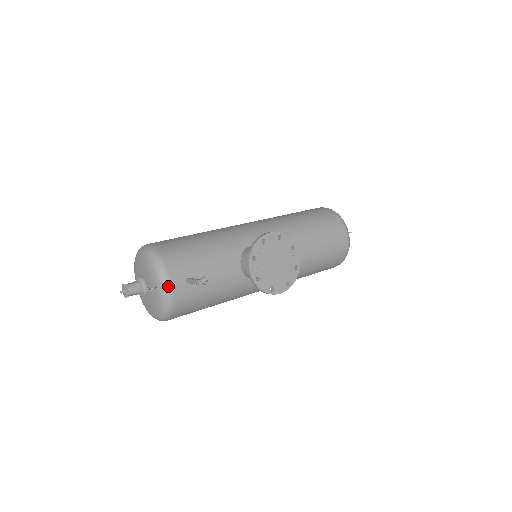
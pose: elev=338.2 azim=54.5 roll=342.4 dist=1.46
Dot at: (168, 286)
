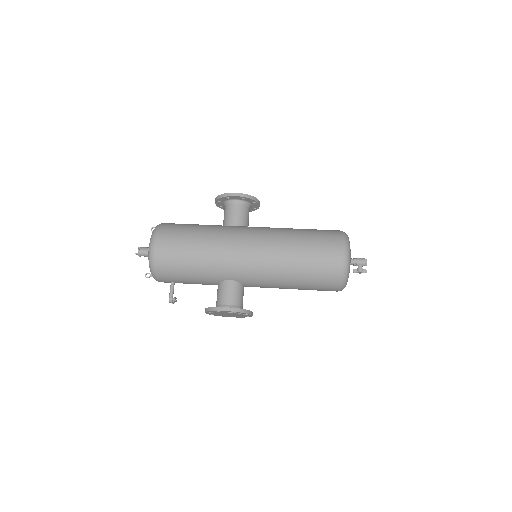
Dot at: occluded
